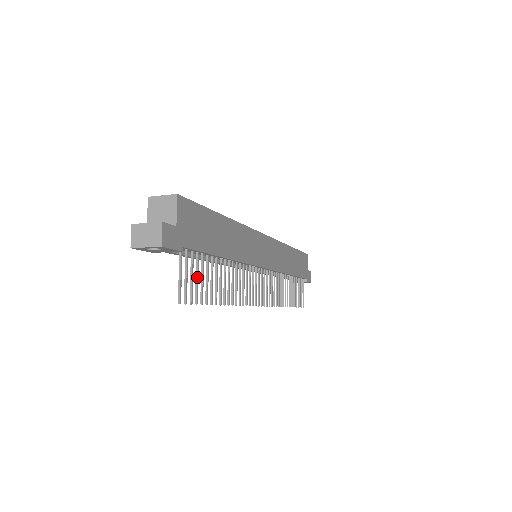
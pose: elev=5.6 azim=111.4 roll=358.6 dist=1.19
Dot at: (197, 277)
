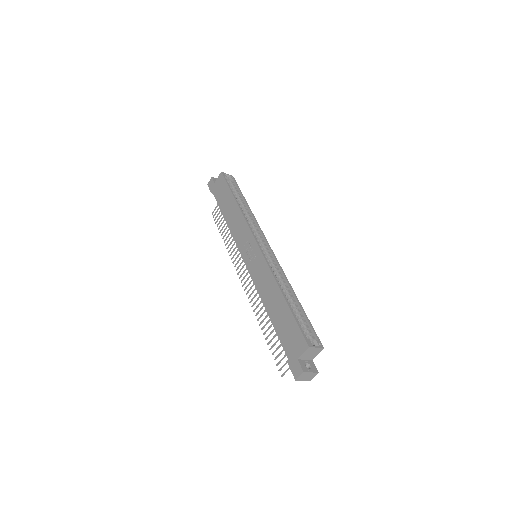
Dot at: occluded
